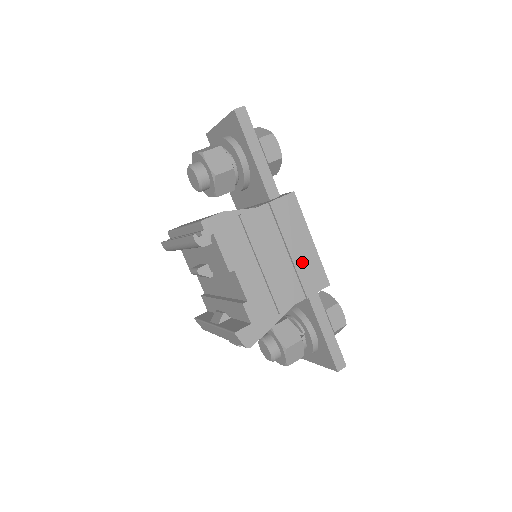
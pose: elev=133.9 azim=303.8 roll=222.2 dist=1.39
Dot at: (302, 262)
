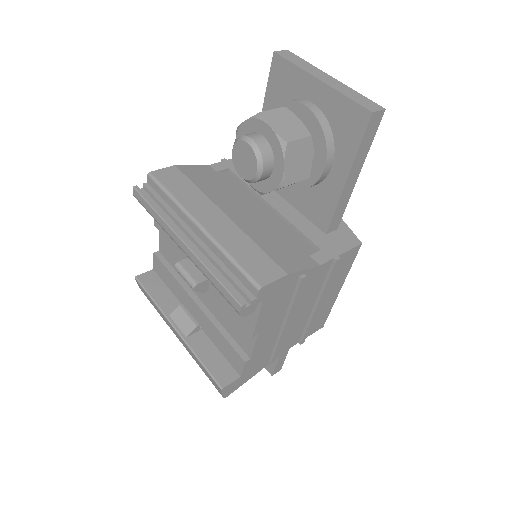
Dot at: (318, 312)
